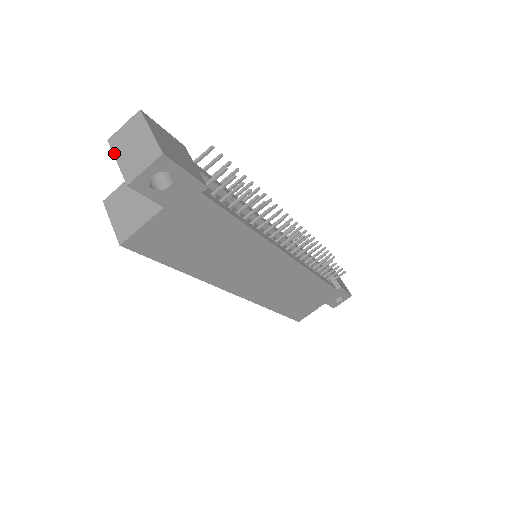
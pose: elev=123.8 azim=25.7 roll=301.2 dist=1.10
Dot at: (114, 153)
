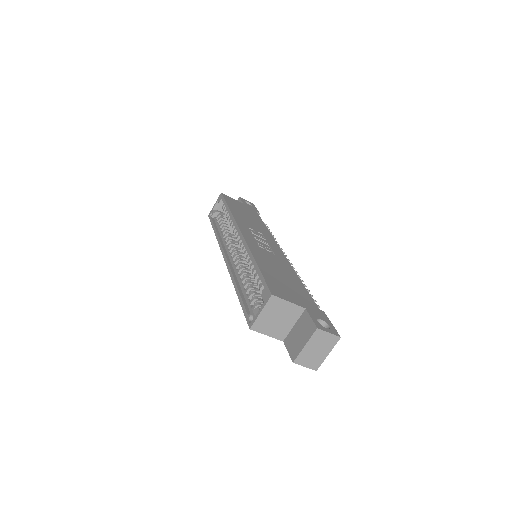
Dot at: (310, 340)
